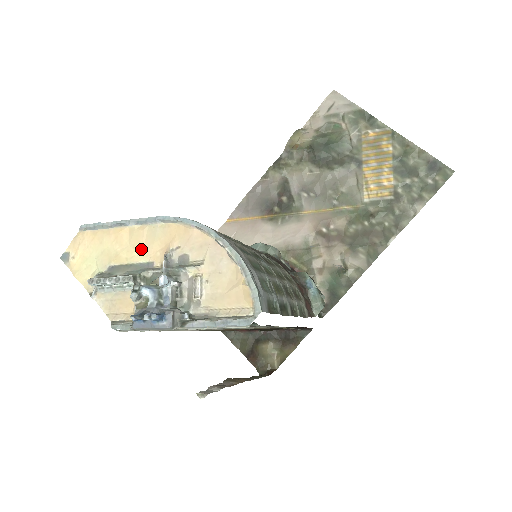
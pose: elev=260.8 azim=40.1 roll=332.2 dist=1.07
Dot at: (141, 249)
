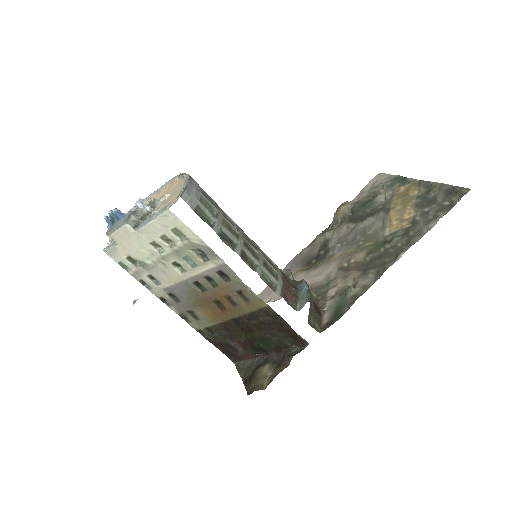
Dot at: occluded
